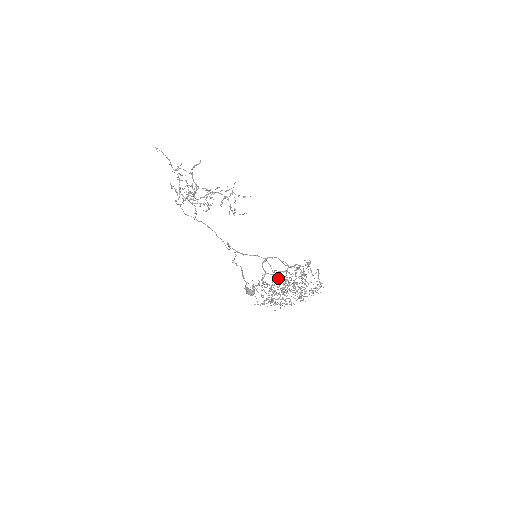
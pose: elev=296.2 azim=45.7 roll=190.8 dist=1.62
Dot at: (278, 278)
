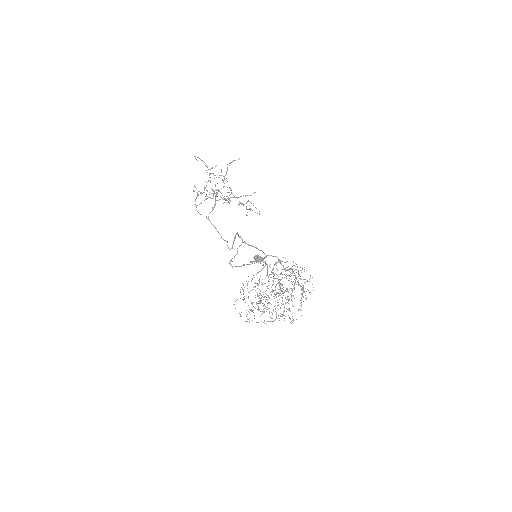
Dot at: occluded
